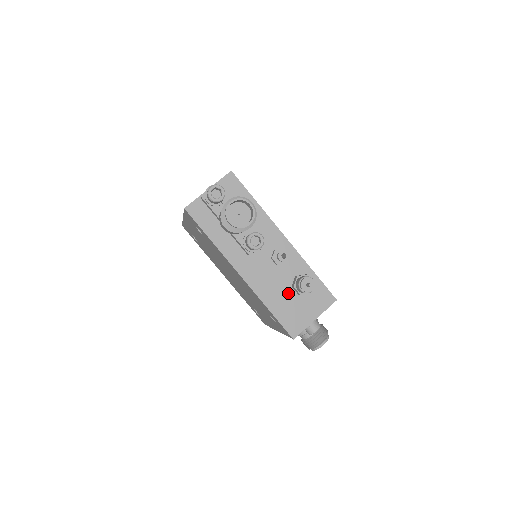
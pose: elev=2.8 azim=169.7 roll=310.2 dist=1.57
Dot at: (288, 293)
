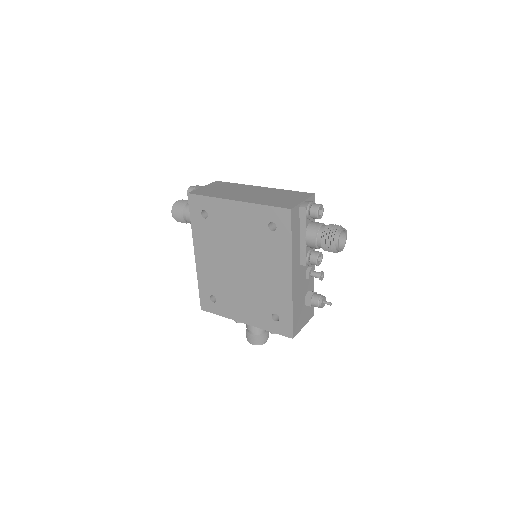
Dot at: (302, 302)
